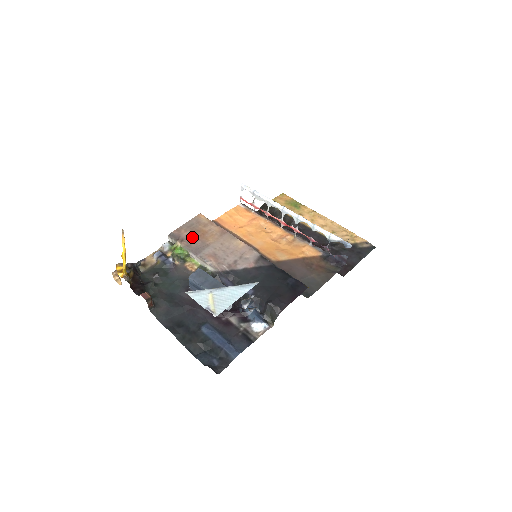
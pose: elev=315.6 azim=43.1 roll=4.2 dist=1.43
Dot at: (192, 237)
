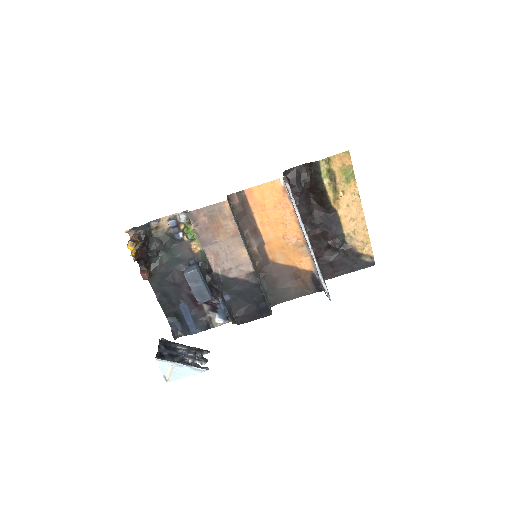
Dot at: (207, 226)
